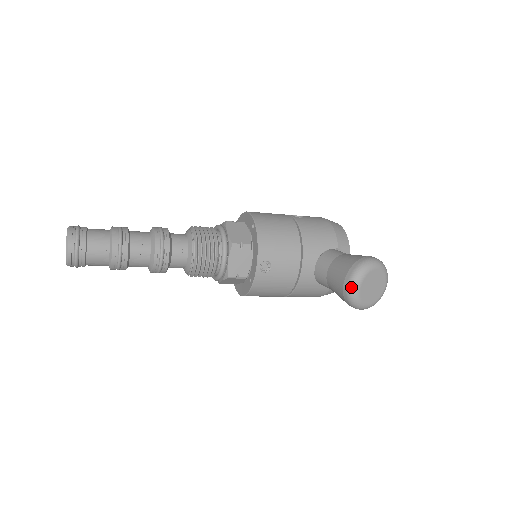
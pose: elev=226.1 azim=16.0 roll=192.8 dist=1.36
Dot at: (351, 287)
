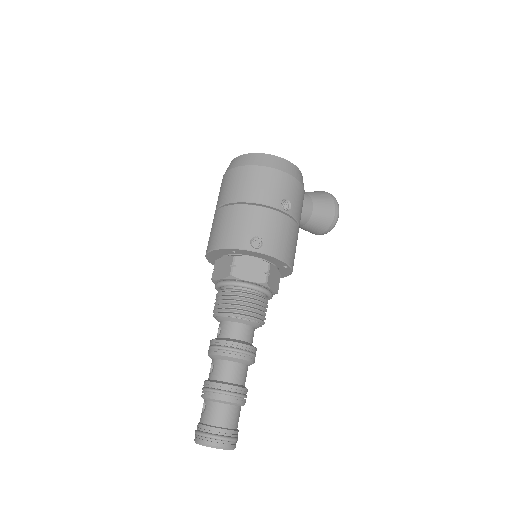
Dot at: occluded
